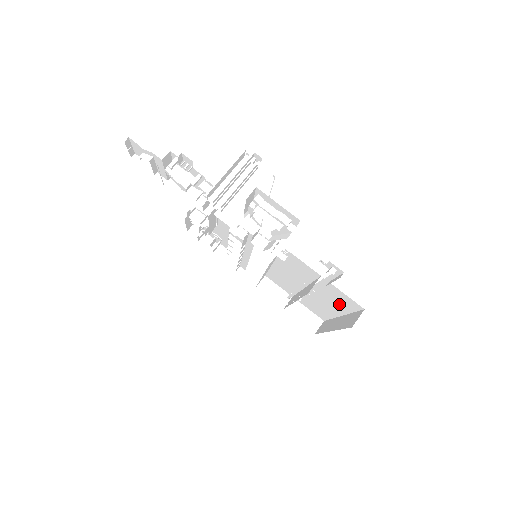
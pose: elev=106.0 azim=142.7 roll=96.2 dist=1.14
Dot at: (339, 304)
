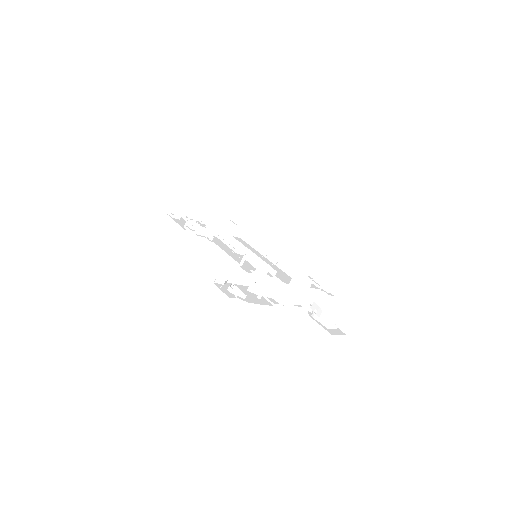
Dot at: occluded
